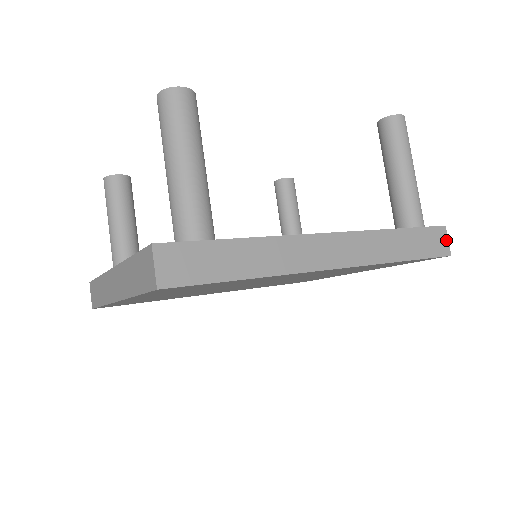
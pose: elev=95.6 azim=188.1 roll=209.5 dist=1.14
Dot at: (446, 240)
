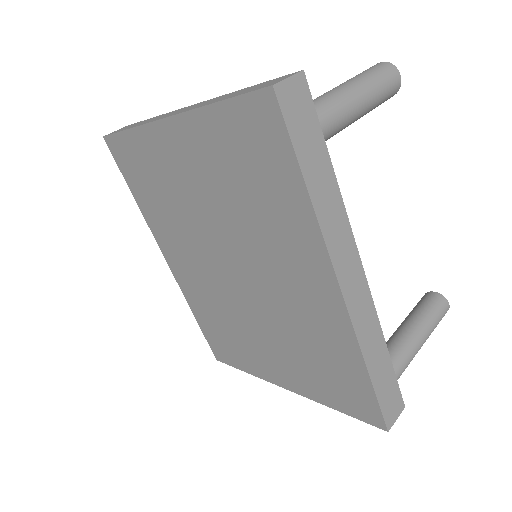
Dot at: (396, 416)
